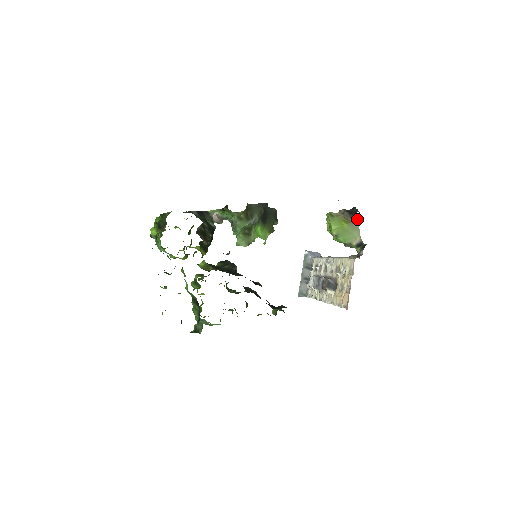
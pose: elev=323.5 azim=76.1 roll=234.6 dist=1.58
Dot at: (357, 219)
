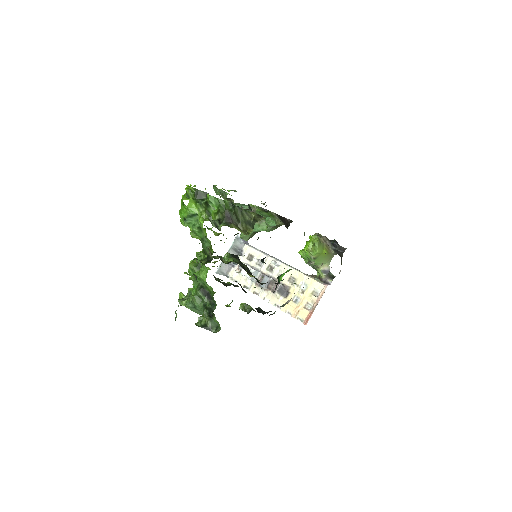
Dot at: (340, 255)
